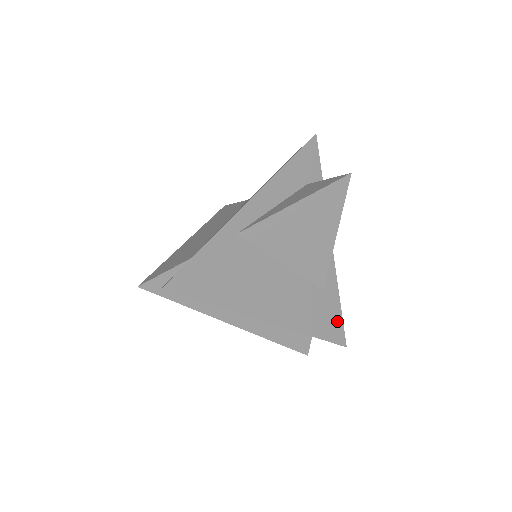
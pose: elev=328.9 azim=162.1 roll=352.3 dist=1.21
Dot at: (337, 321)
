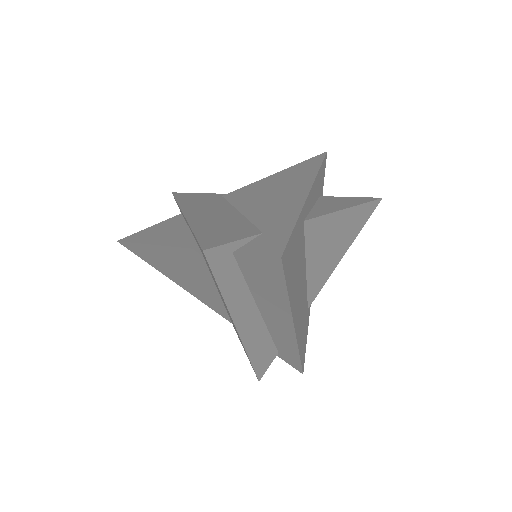
Dot at: (305, 344)
